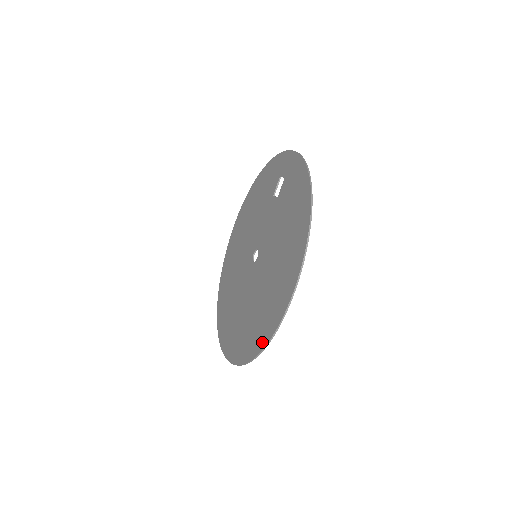
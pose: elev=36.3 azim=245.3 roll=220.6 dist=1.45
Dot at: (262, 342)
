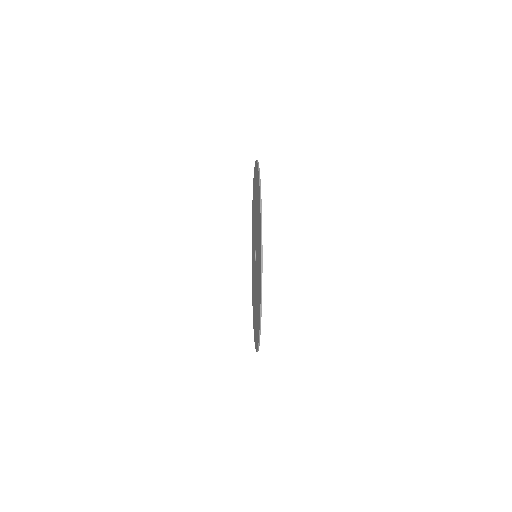
Dot at: occluded
